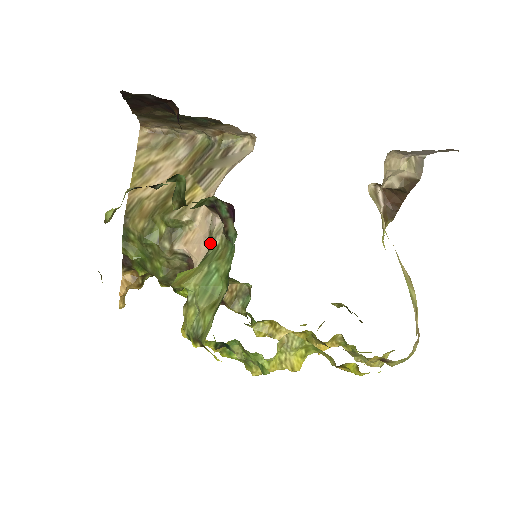
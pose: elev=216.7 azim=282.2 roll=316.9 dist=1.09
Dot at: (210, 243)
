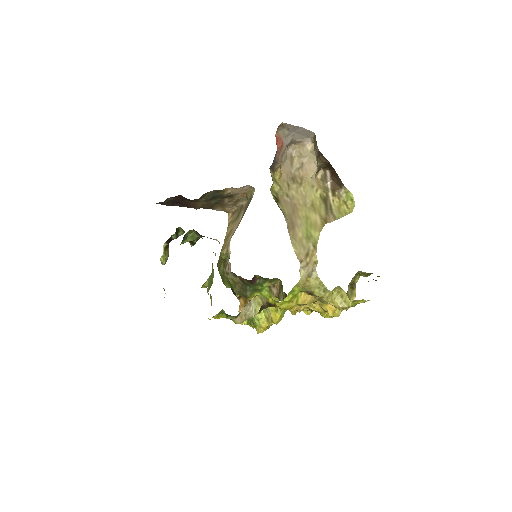
Dot at: occluded
